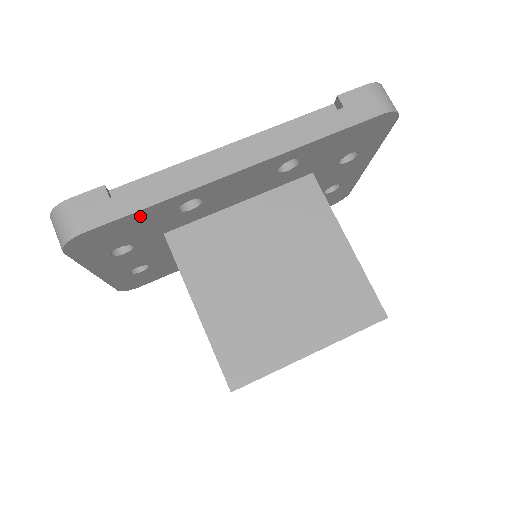
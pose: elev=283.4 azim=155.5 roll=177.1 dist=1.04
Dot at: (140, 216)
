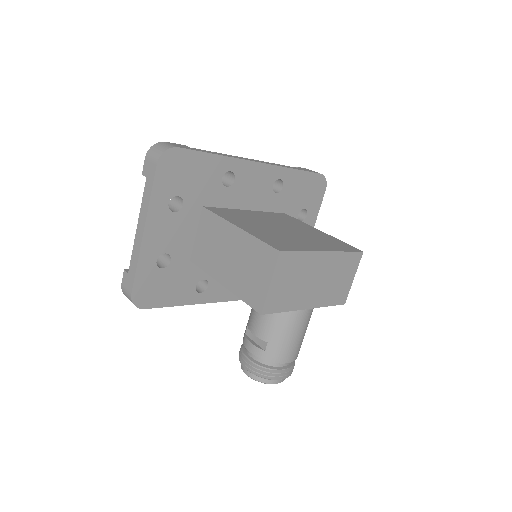
Dot at: (206, 161)
